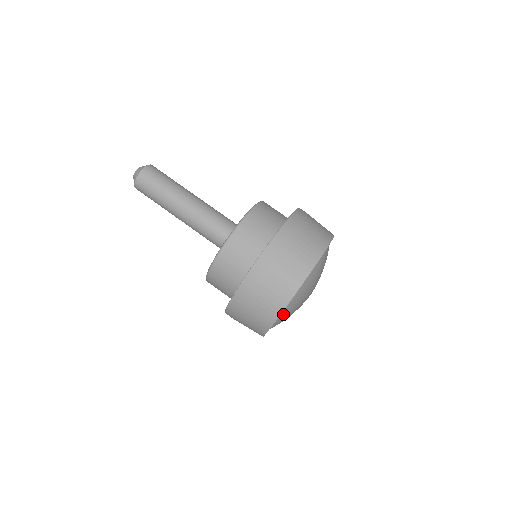
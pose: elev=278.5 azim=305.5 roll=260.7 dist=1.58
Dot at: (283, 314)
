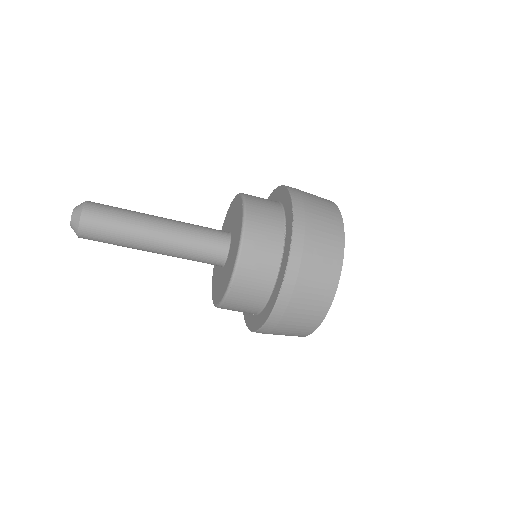
Dot at: occluded
